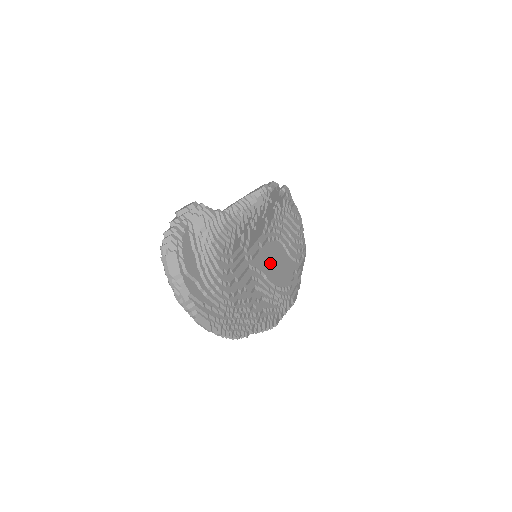
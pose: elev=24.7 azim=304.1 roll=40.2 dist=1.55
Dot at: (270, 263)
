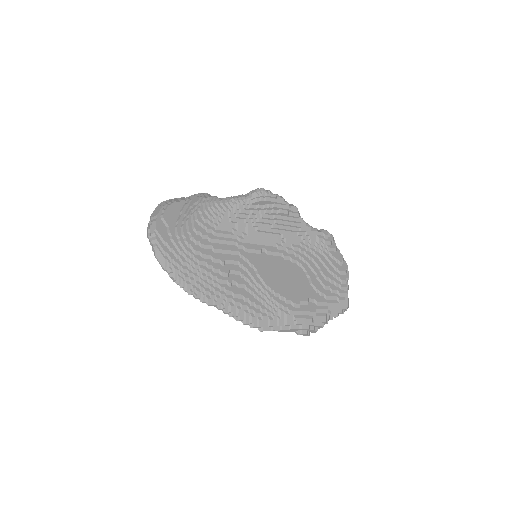
Dot at: (273, 270)
